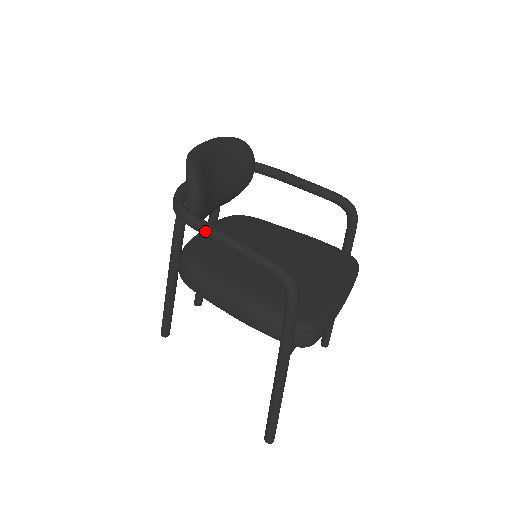
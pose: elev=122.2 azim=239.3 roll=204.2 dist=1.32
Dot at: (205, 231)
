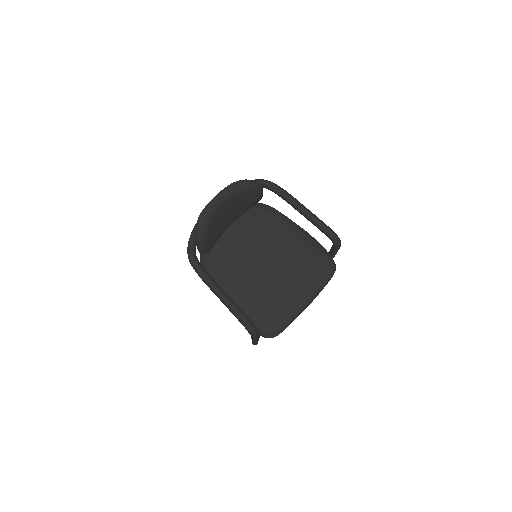
Dot at: (204, 282)
